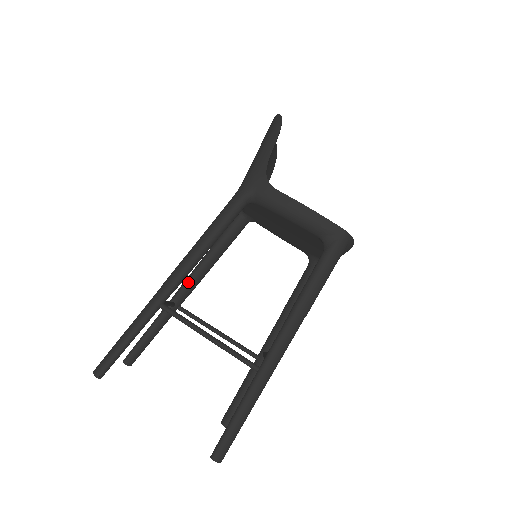
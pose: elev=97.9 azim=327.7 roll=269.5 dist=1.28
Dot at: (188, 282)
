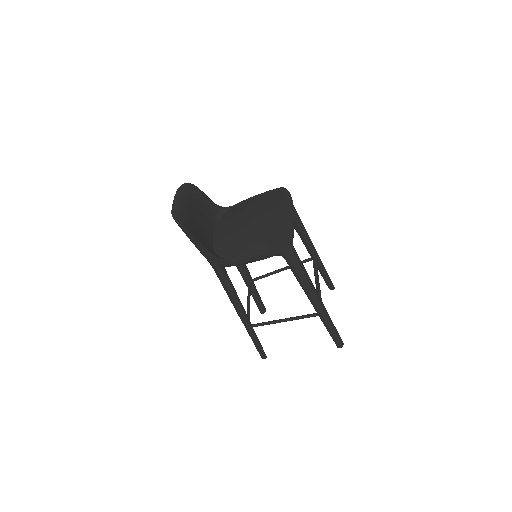
Dot at: (242, 274)
